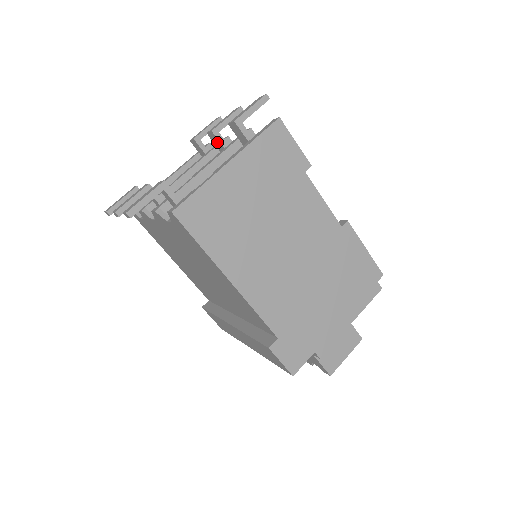
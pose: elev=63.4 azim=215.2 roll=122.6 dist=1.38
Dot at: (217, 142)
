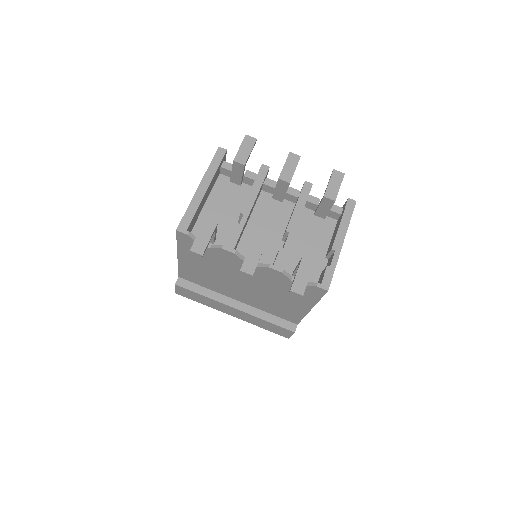
Dot at: (283, 187)
